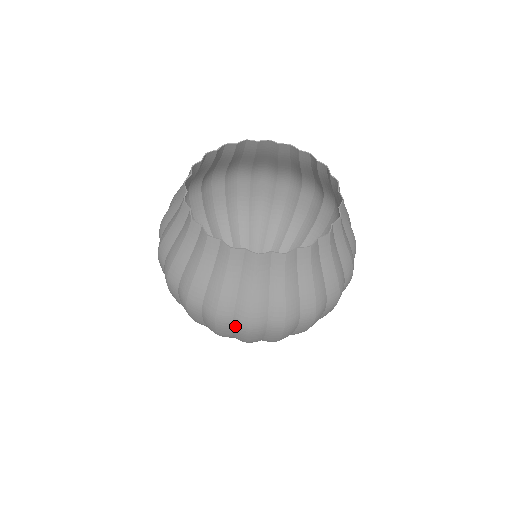
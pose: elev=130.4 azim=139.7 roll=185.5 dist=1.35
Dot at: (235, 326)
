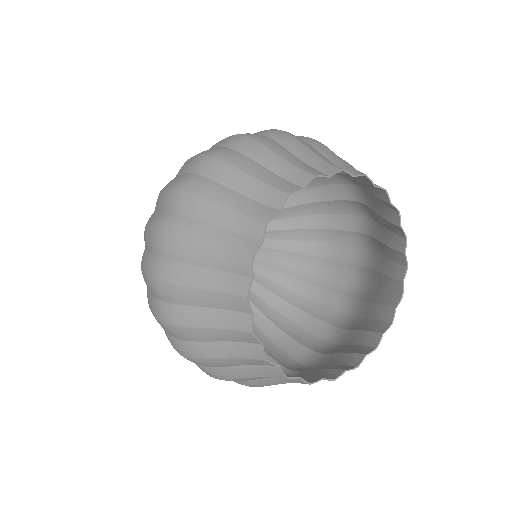
Dot at: occluded
